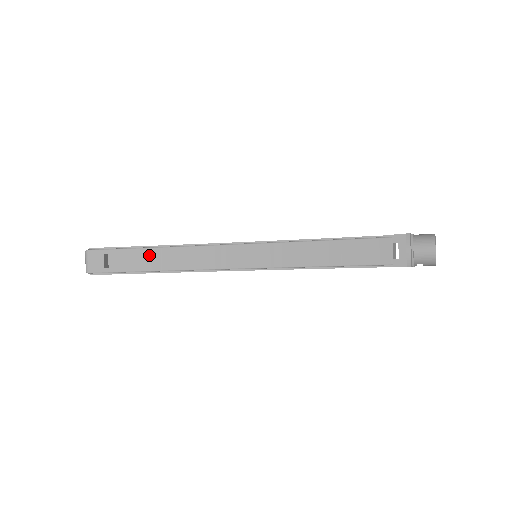
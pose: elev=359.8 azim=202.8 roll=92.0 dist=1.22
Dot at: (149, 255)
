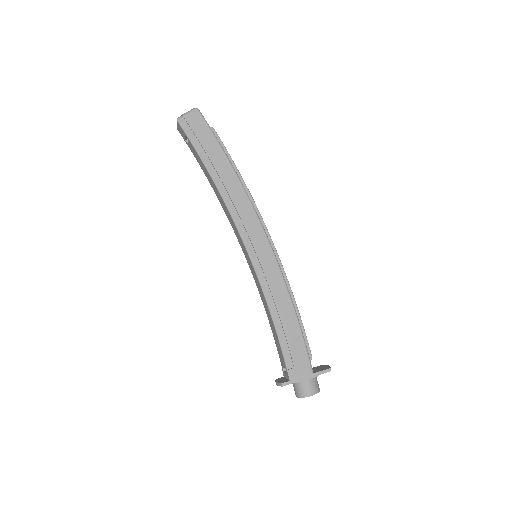
Dot at: (207, 173)
